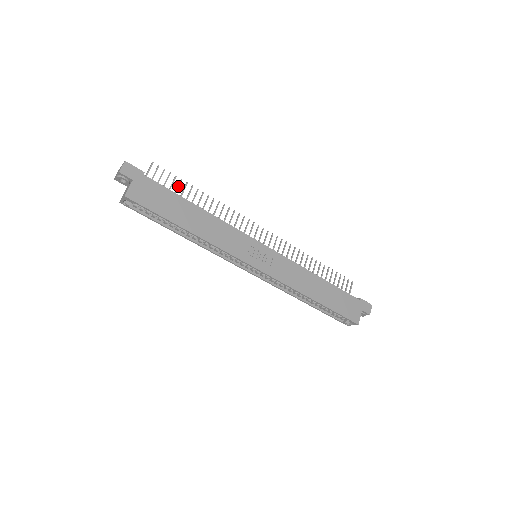
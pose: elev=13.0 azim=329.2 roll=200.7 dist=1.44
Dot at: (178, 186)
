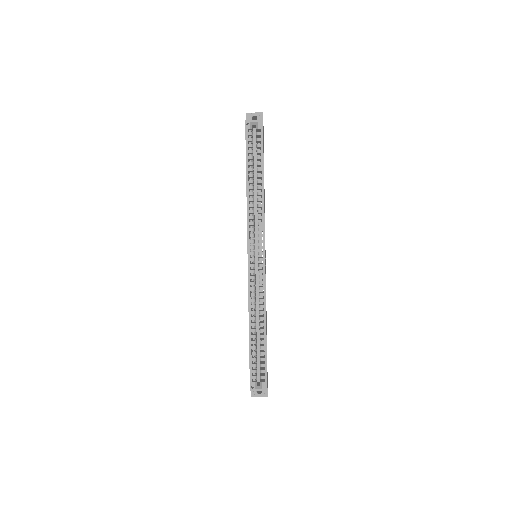
Dot at: occluded
